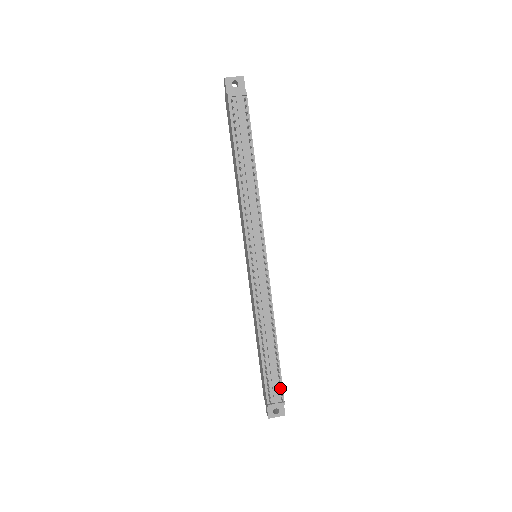
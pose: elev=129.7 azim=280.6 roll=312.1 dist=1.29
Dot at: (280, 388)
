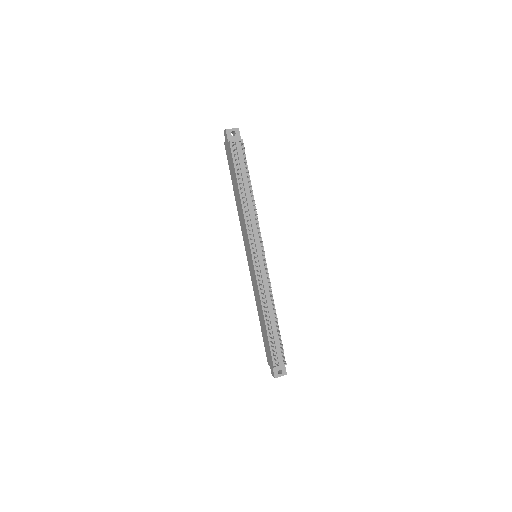
Dot at: (282, 352)
